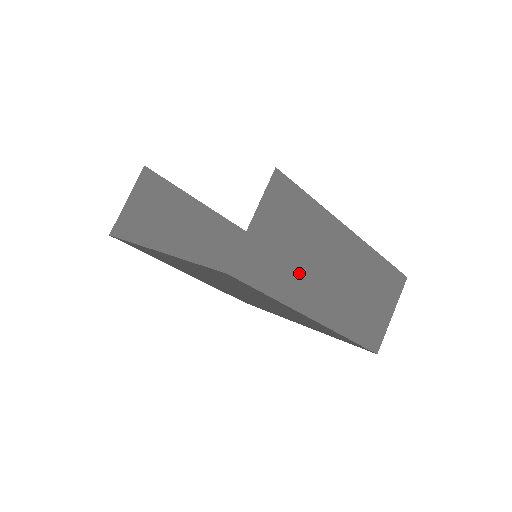
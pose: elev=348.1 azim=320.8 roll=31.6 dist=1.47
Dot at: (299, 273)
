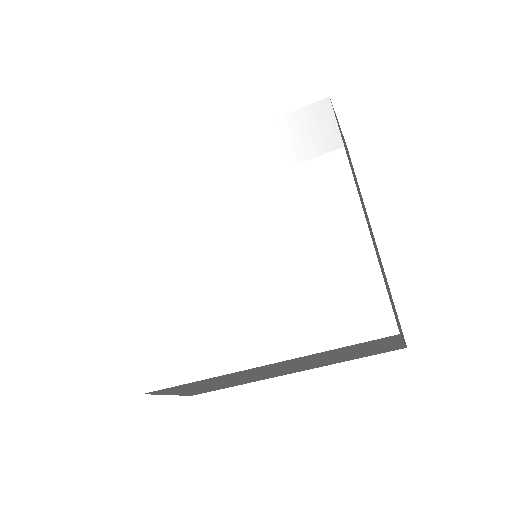
Dot at: (240, 381)
